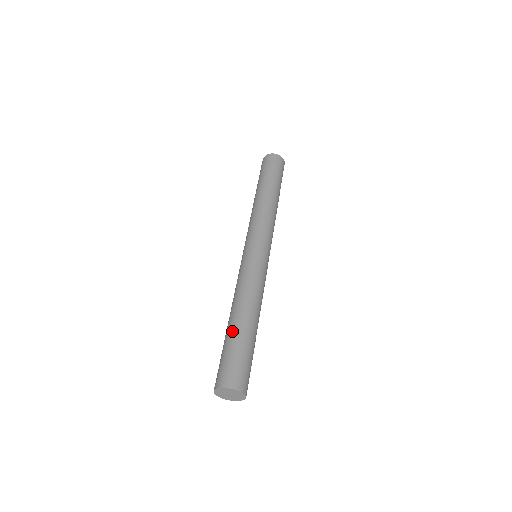
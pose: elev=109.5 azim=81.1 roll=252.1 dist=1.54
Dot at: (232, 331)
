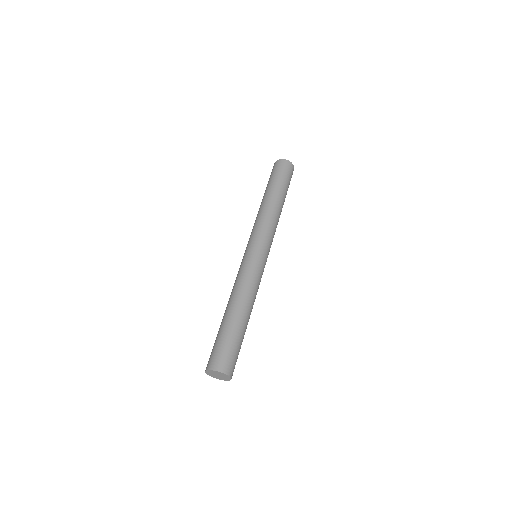
Dot at: (229, 323)
